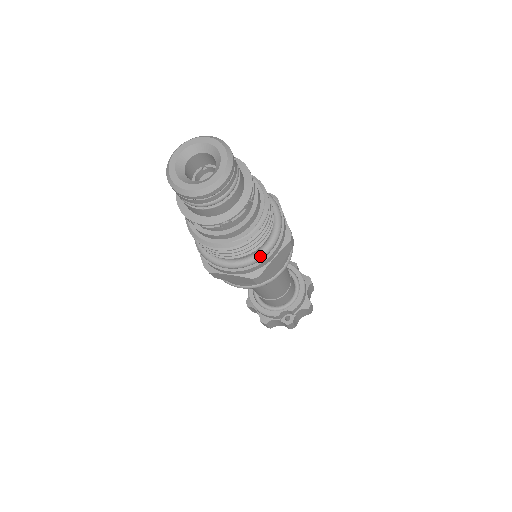
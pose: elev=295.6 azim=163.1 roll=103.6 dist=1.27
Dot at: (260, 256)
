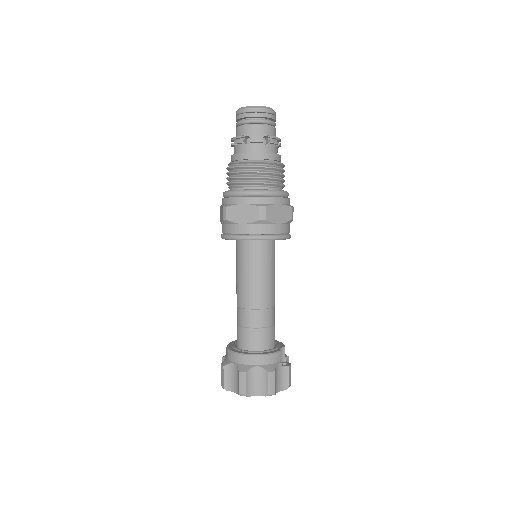
Dot at: occluded
